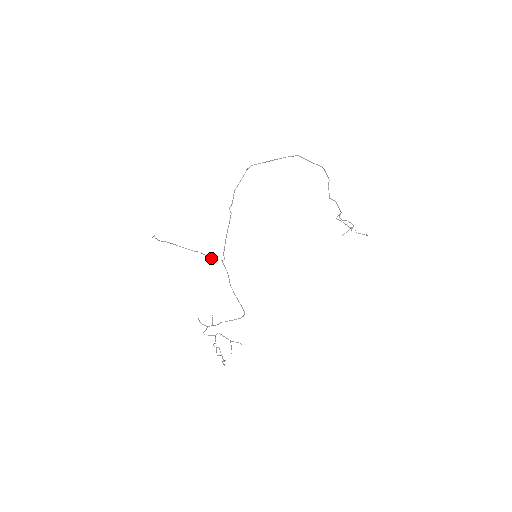
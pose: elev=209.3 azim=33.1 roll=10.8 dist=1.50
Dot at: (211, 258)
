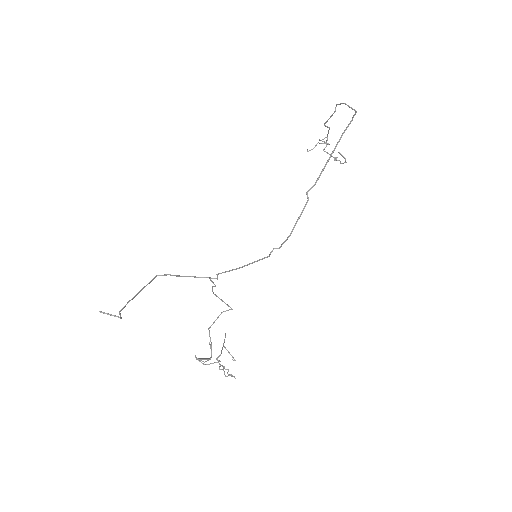
Dot at: (187, 276)
